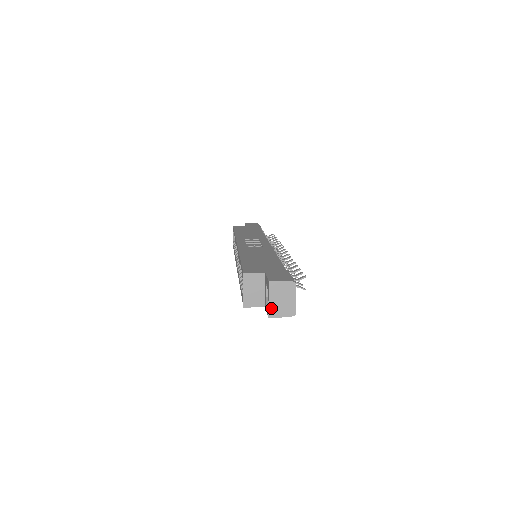
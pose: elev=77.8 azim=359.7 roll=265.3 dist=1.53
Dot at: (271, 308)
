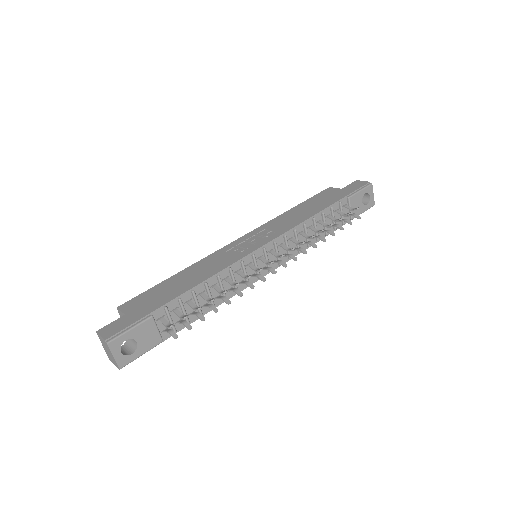
Dot at: (107, 354)
